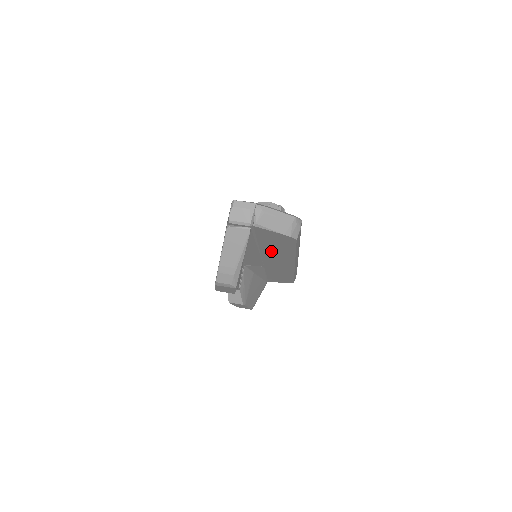
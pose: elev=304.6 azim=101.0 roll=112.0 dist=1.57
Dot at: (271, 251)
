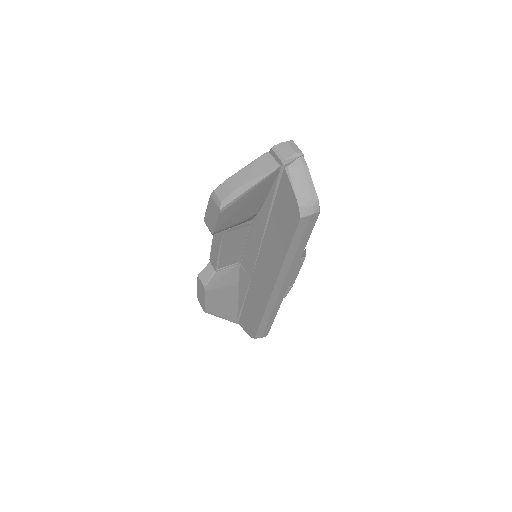
Dot at: (272, 239)
